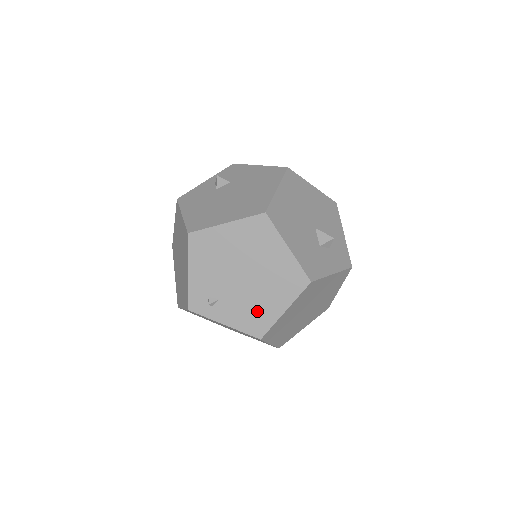
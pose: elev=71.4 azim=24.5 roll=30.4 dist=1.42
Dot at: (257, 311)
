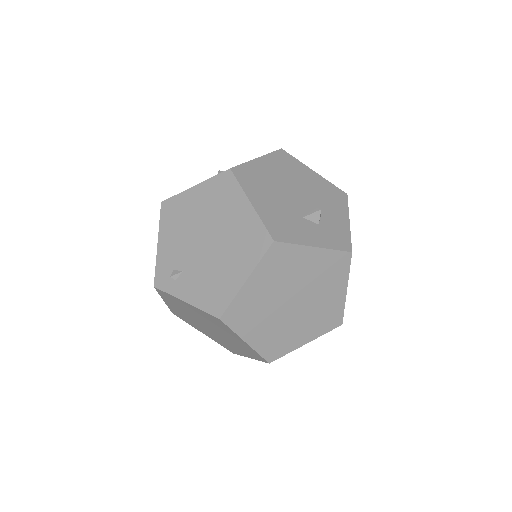
Dot at: (217, 283)
